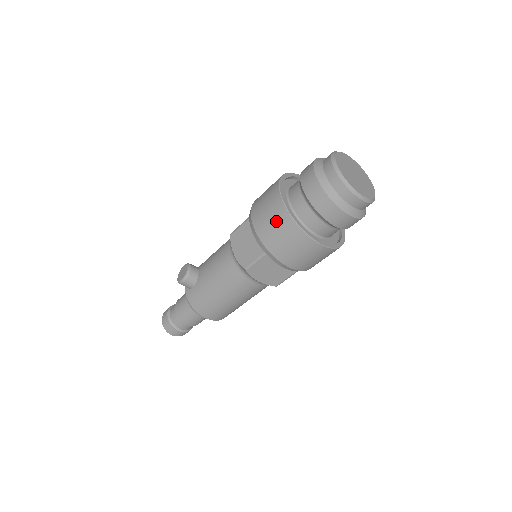
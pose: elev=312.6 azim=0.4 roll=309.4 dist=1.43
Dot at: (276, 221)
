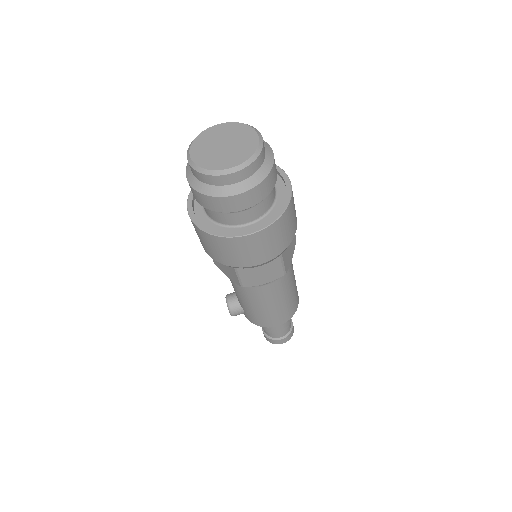
Dot at: (208, 243)
